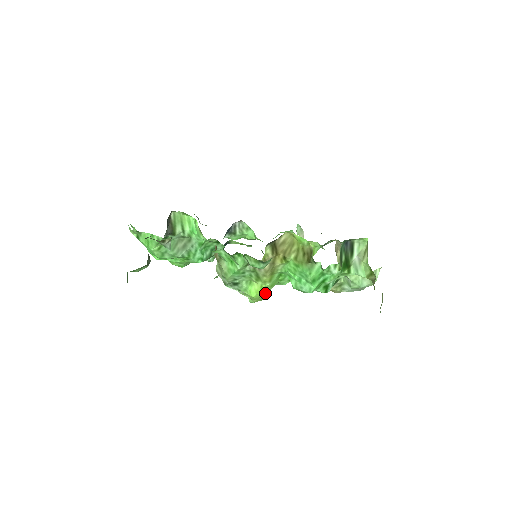
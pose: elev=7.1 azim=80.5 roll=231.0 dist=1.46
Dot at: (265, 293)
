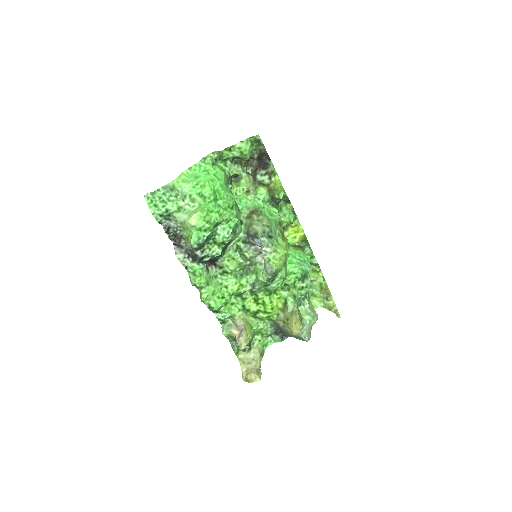
Dot at: (285, 261)
